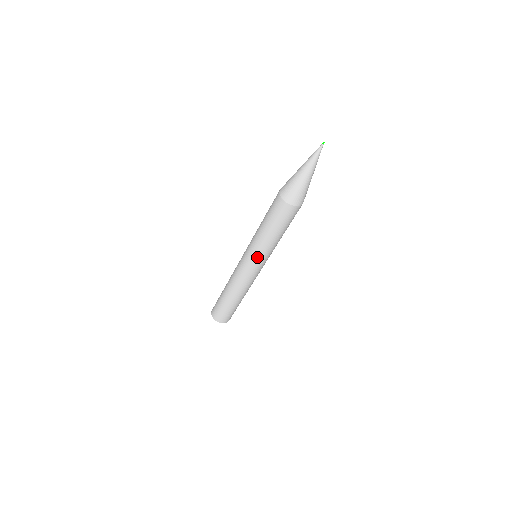
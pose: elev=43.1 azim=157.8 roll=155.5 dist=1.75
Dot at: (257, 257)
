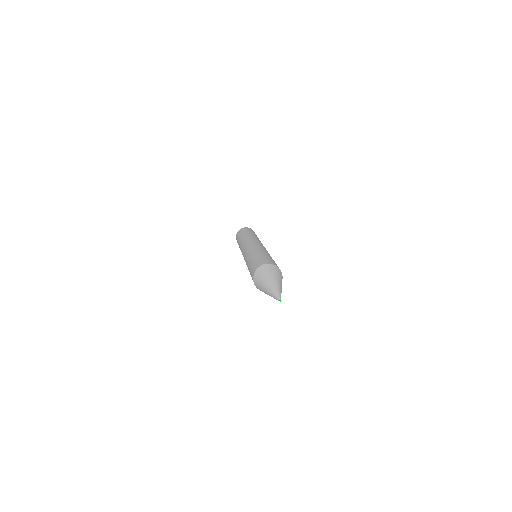
Dot at: occluded
